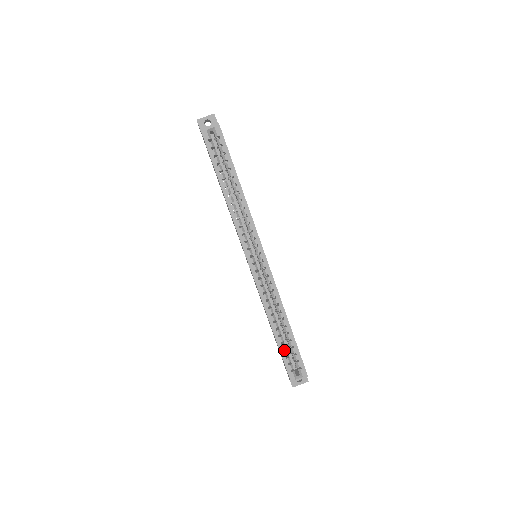
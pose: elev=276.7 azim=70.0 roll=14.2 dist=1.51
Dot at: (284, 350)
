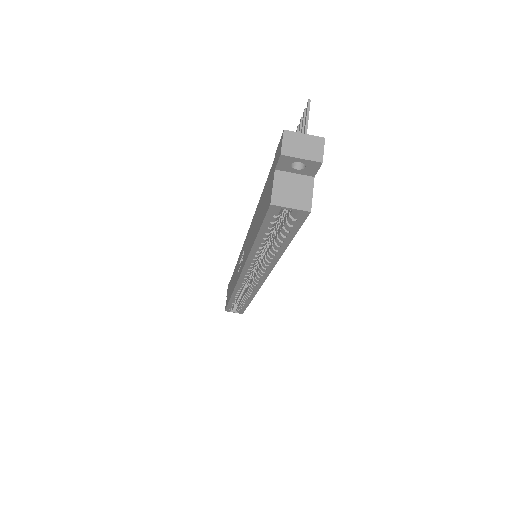
Dot at: occluded
